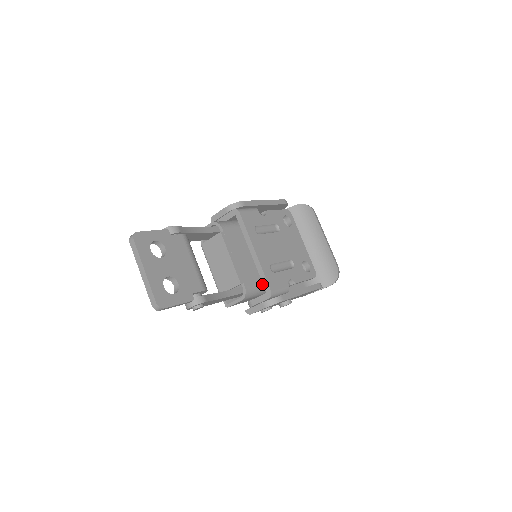
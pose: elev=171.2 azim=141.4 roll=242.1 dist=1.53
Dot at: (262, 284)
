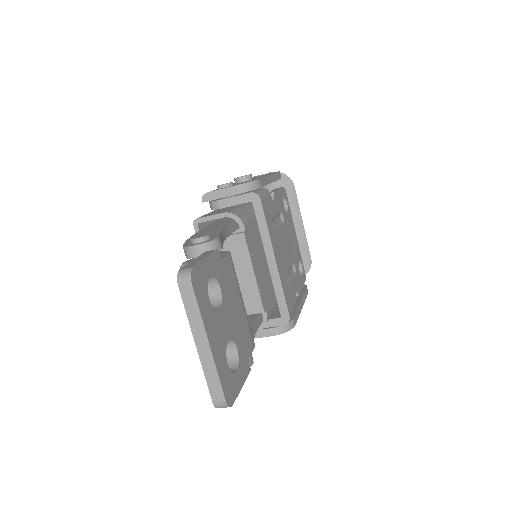
Dot at: (275, 304)
